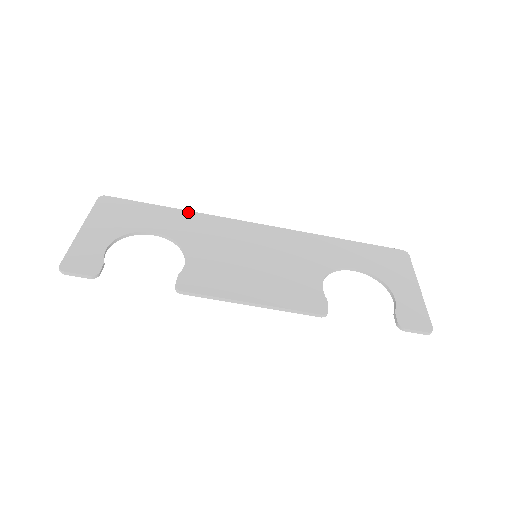
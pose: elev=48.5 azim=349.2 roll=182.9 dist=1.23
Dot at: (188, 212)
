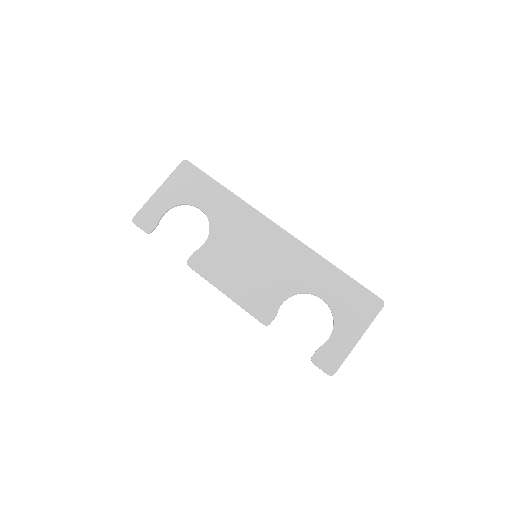
Dot at: (234, 196)
